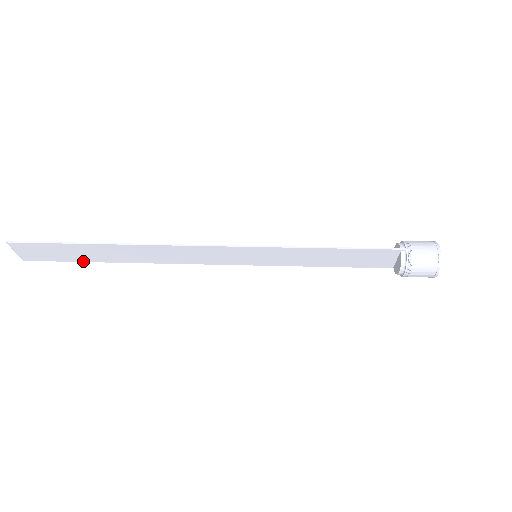
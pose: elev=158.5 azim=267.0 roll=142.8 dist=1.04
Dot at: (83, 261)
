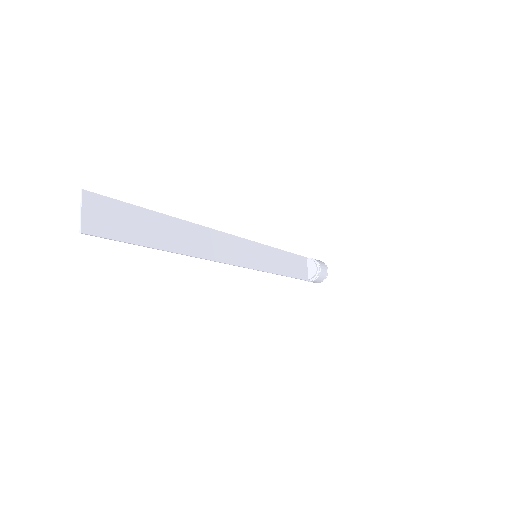
Dot at: (144, 245)
